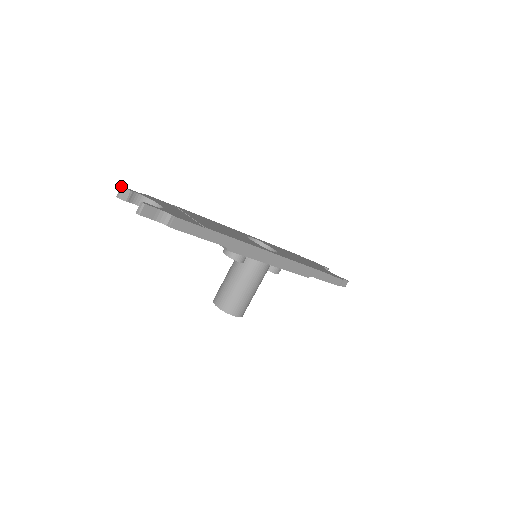
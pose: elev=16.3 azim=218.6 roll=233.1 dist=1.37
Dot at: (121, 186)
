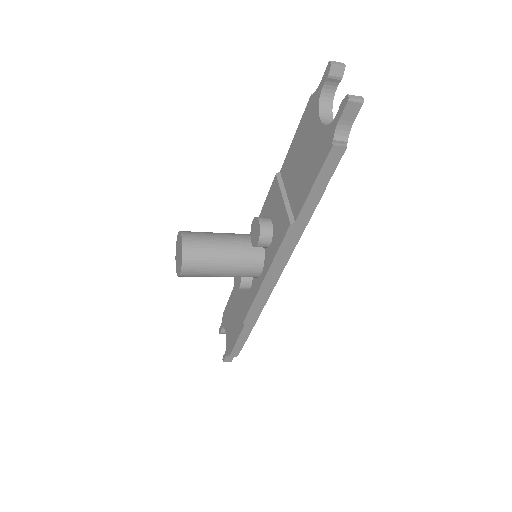
Dot at: occluded
